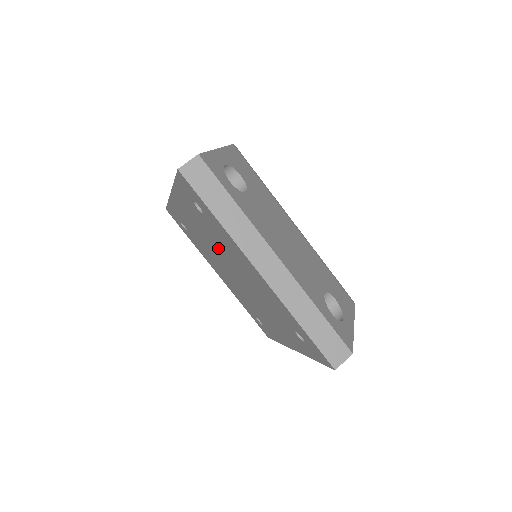
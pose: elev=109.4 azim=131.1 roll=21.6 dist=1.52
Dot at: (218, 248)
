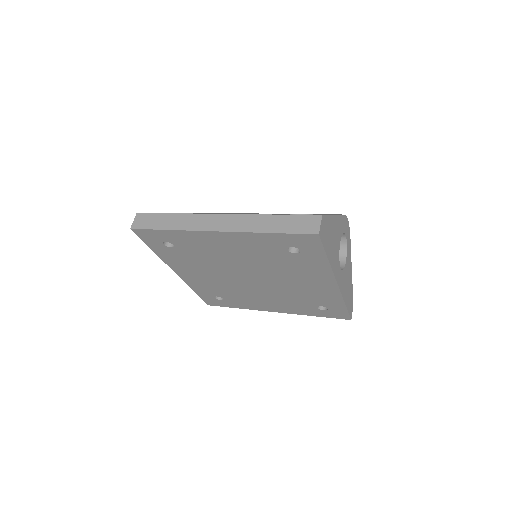
Dot at: (218, 268)
